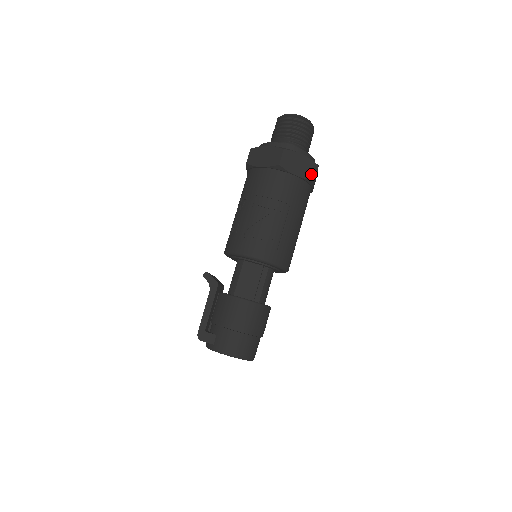
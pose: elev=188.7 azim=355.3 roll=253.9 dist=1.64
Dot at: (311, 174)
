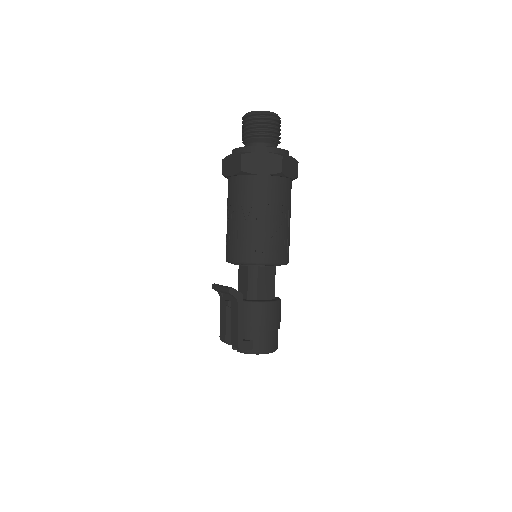
Dot at: (296, 173)
